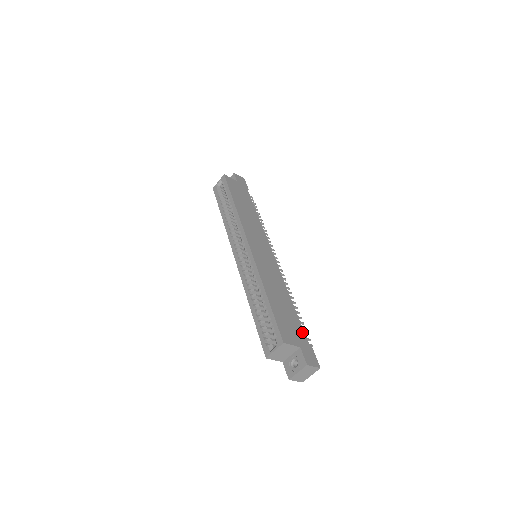
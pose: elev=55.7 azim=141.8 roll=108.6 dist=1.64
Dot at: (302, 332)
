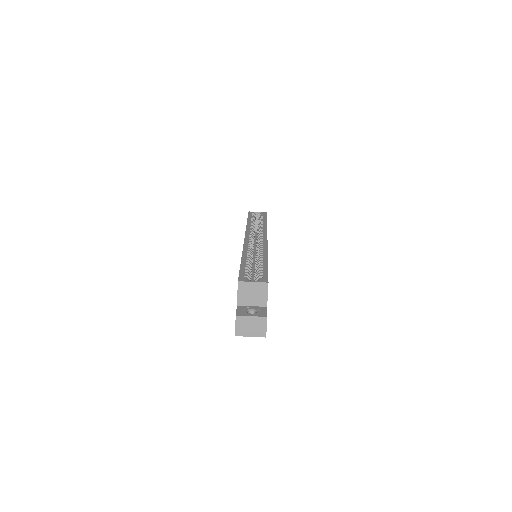
Dot at: occluded
